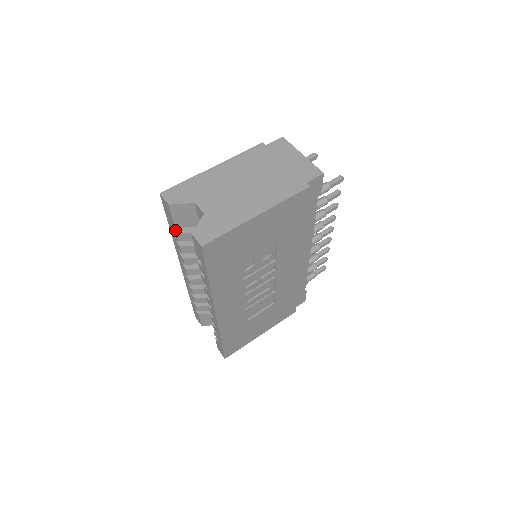
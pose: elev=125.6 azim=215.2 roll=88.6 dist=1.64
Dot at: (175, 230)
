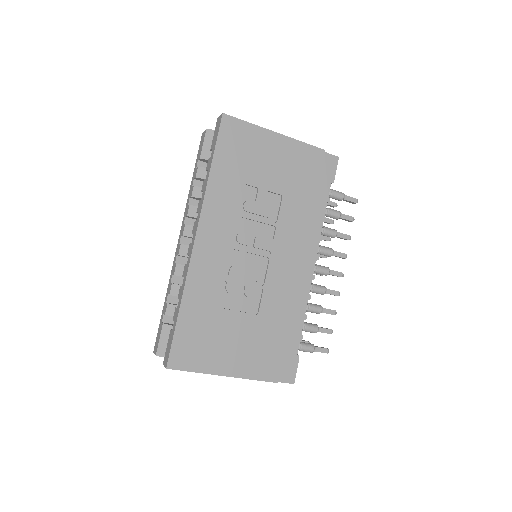
Dot at: (198, 167)
